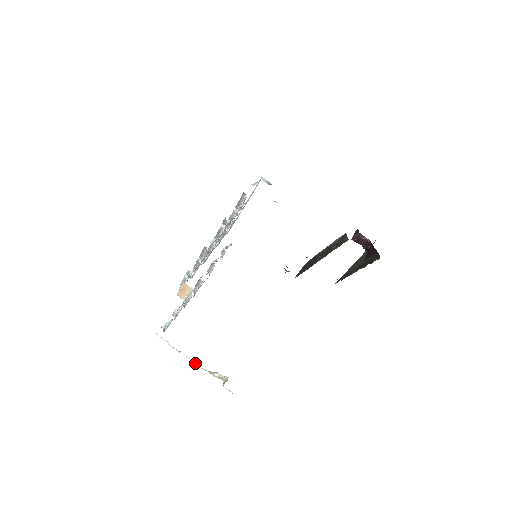
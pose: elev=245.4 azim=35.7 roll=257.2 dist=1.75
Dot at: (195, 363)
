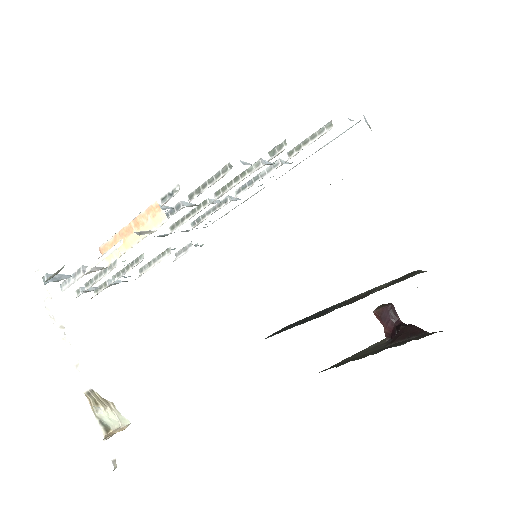
Dot at: (78, 364)
